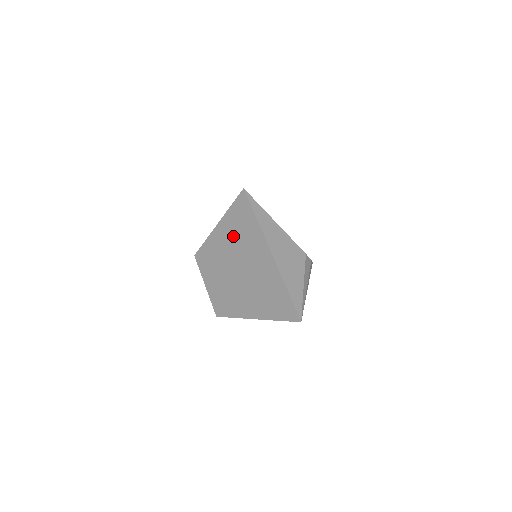
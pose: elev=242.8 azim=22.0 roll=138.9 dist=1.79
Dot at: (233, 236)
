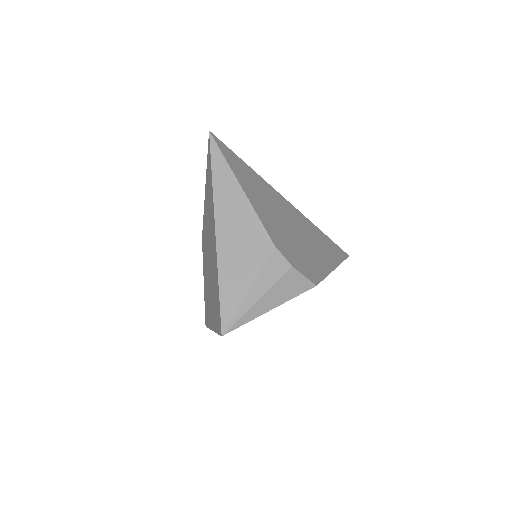
Dot at: occluded
